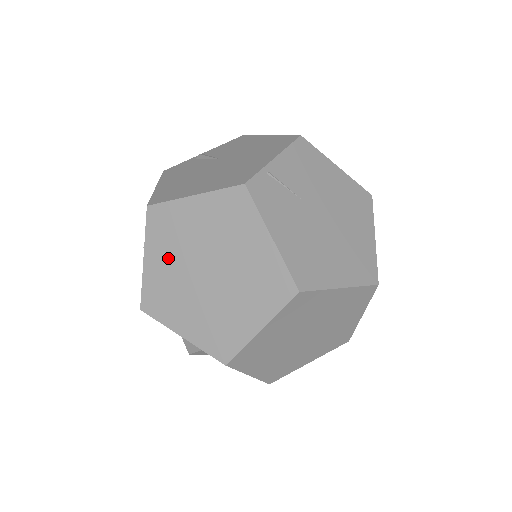
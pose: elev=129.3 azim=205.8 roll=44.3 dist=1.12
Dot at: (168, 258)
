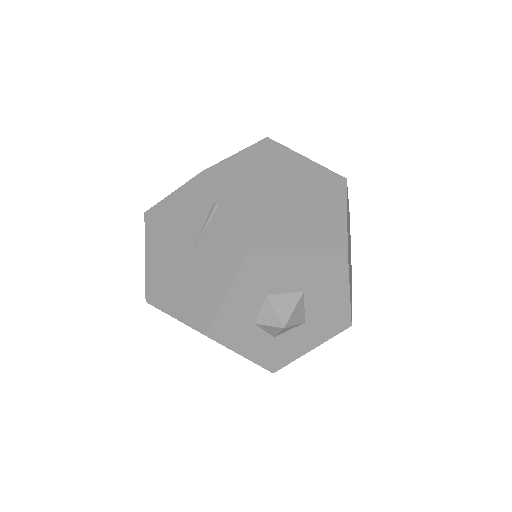
Dot at: (246, 198)
